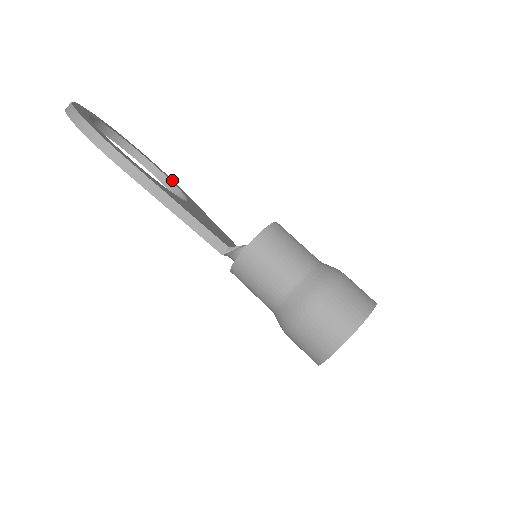
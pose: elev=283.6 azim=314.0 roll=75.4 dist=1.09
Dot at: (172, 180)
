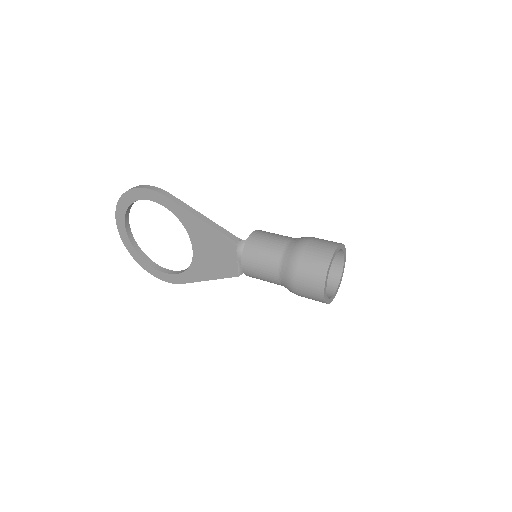
Dot at: occluded
